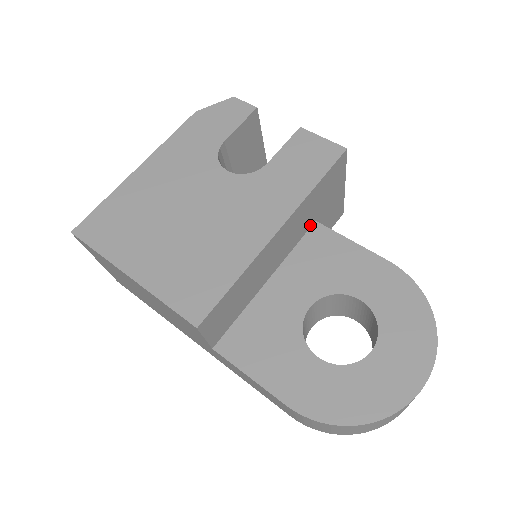
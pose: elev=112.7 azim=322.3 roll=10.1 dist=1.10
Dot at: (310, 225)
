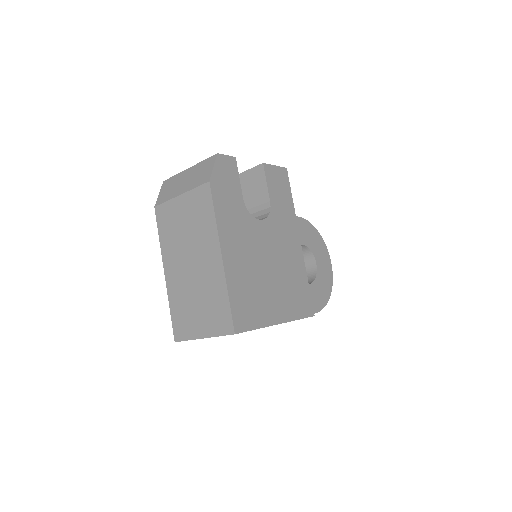
Dot at: occluded
